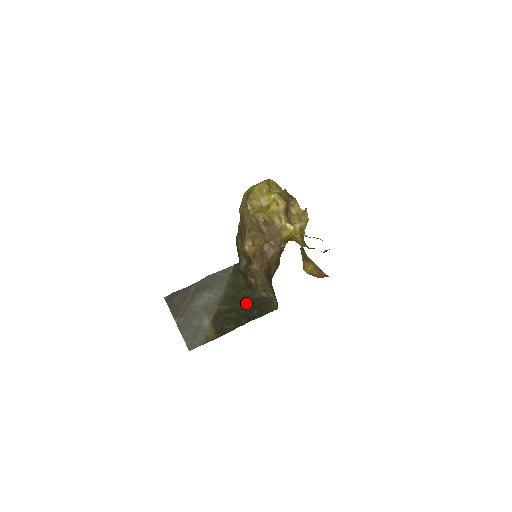
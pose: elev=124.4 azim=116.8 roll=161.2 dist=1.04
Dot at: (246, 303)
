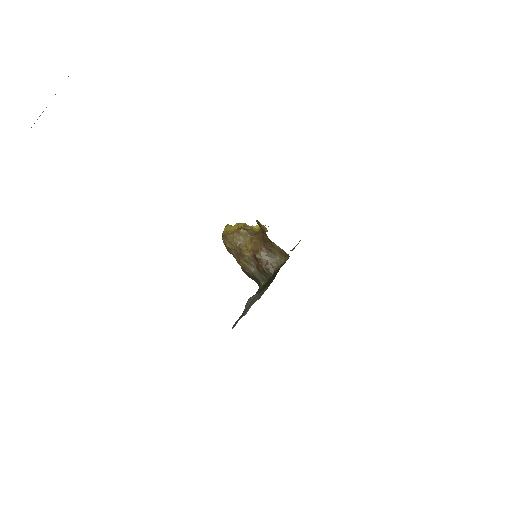
Dot at: occluded
